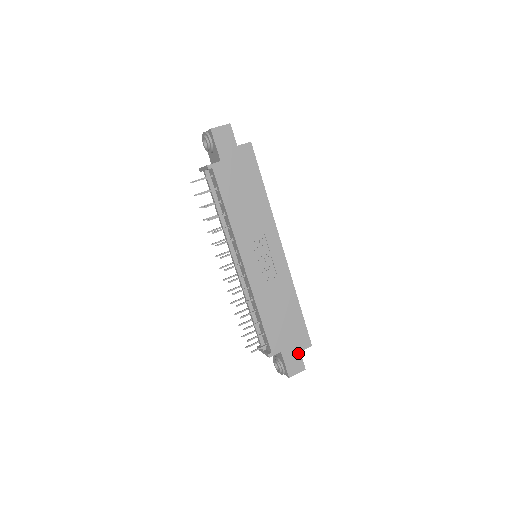
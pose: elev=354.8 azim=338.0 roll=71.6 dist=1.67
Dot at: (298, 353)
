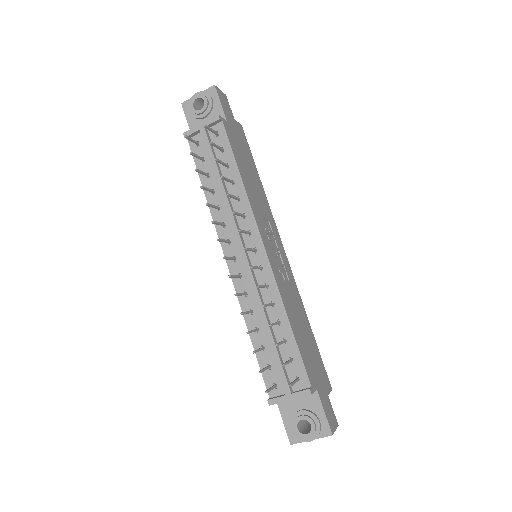
Dot at: (327, 397)
